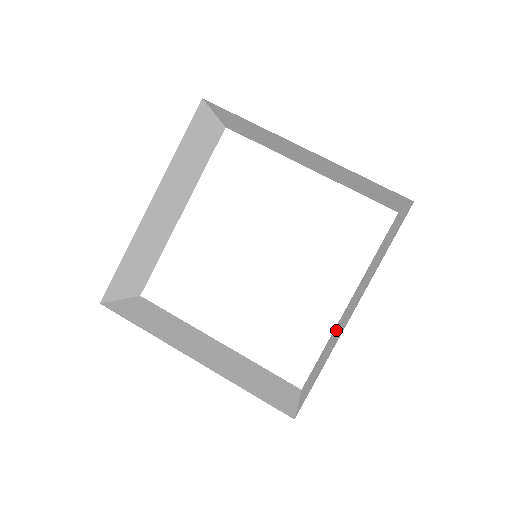
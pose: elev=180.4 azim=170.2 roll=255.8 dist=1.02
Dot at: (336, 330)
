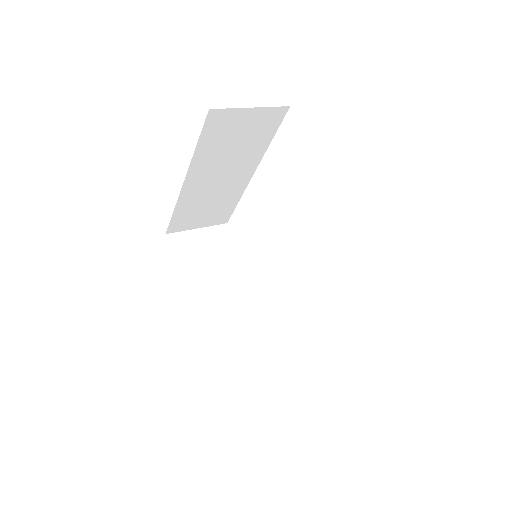
Dot at: occluded
